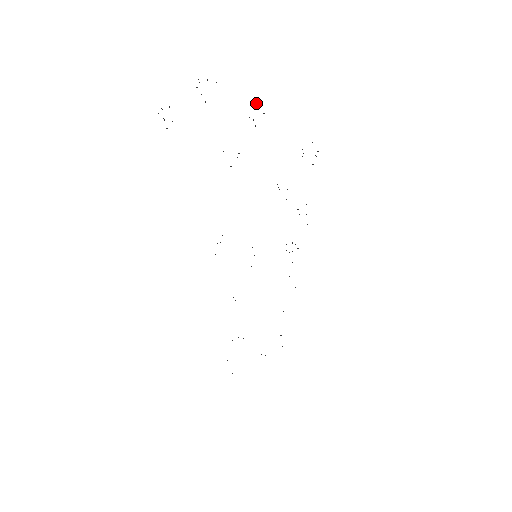
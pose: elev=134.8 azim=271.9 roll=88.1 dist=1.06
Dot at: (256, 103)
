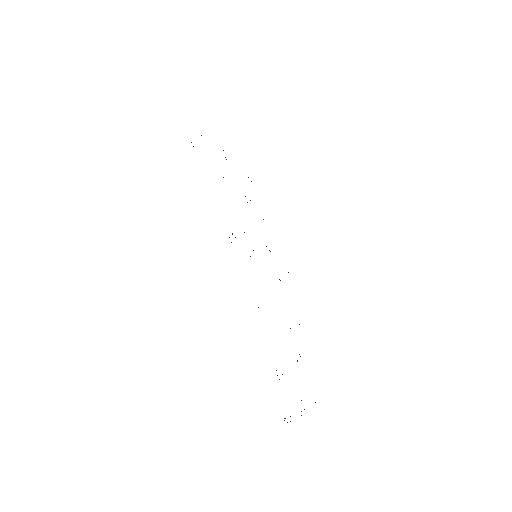
Dot at: occluded
